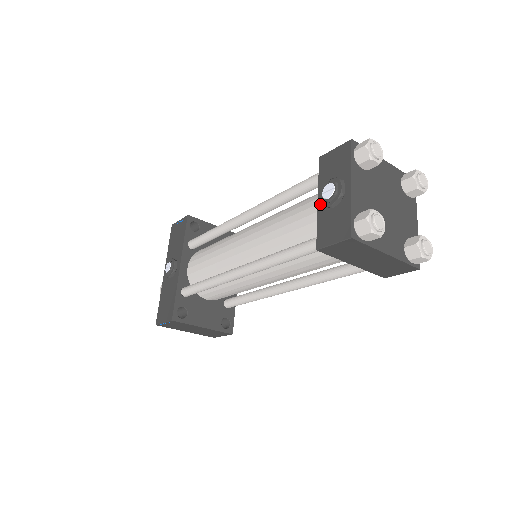
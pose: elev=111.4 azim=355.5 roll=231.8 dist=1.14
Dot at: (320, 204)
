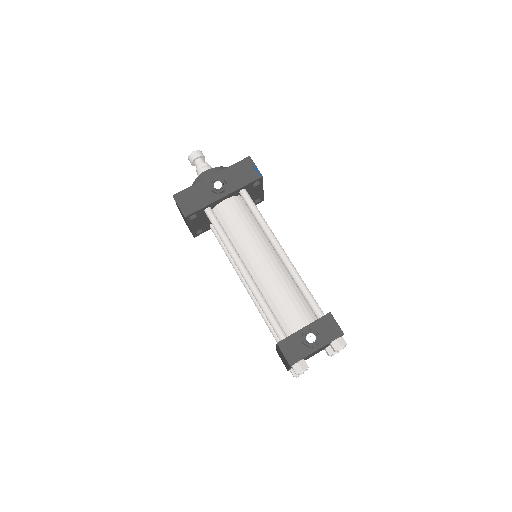
Dot at: (303, 331)
